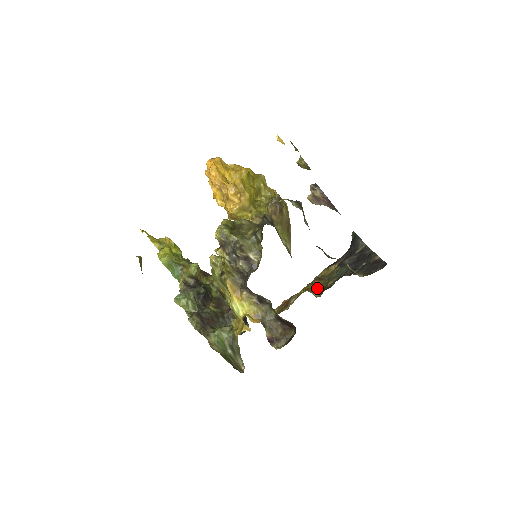
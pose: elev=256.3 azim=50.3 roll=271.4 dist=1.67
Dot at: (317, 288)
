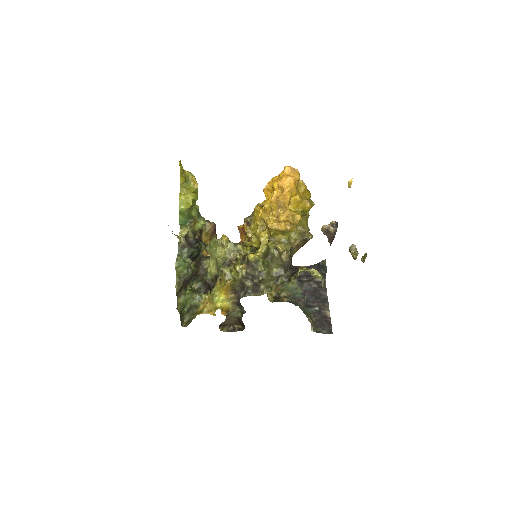
Dot at: occluded
